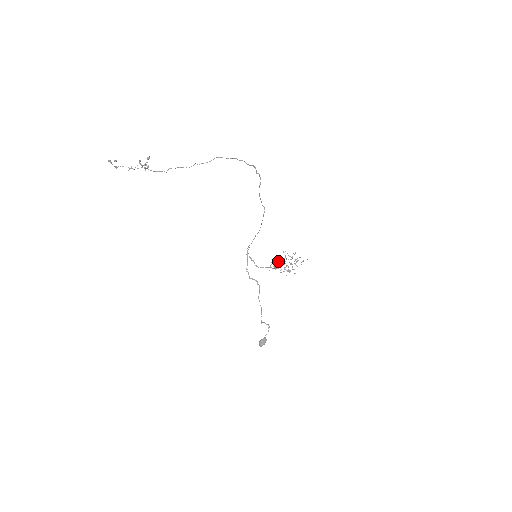
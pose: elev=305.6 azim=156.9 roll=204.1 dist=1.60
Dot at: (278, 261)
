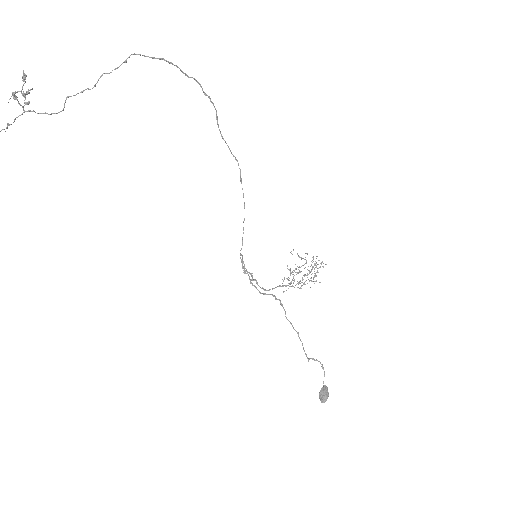
Dot at: (290, 273)
